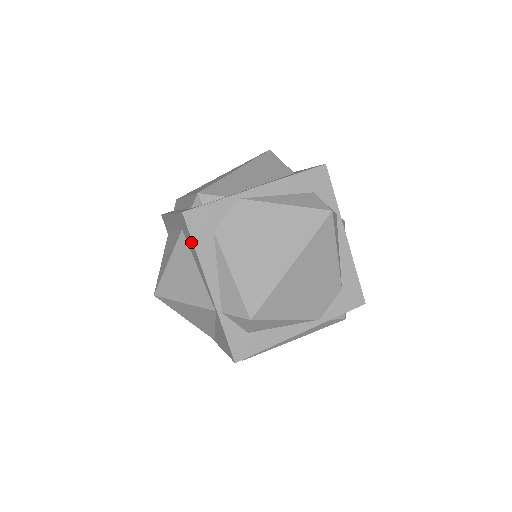
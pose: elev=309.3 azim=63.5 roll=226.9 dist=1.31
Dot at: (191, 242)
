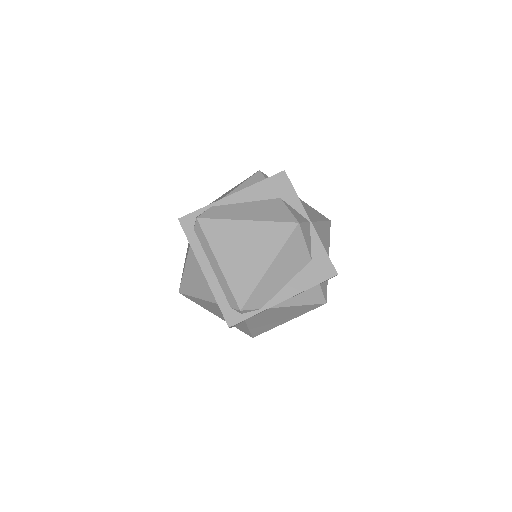
Dot at: occluded
